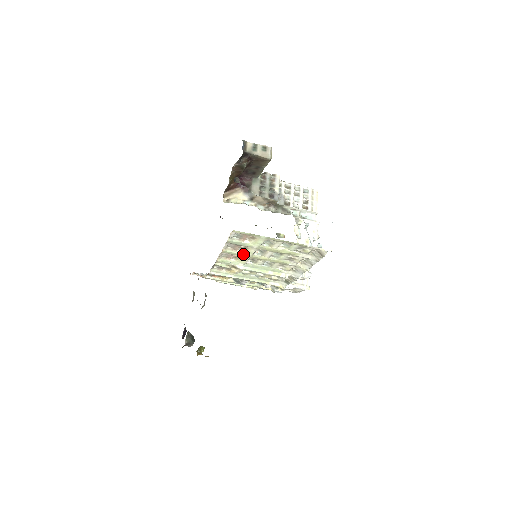
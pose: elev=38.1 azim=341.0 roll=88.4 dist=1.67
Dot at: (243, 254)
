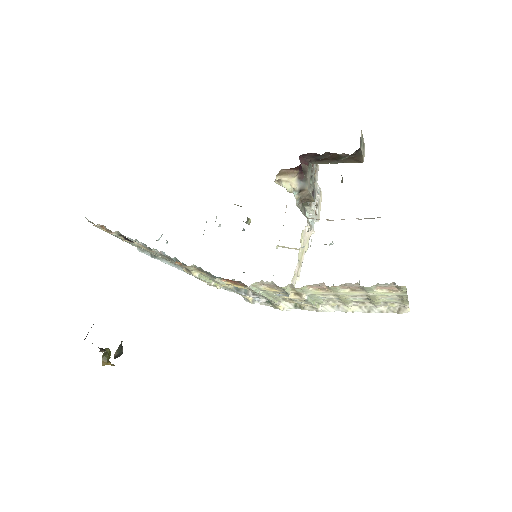
Dot at: (340, 292)
